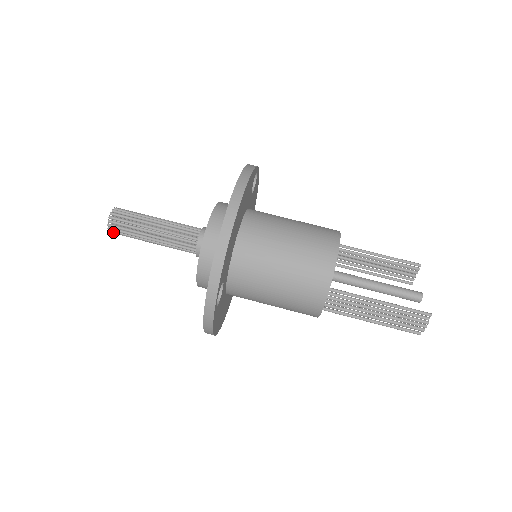
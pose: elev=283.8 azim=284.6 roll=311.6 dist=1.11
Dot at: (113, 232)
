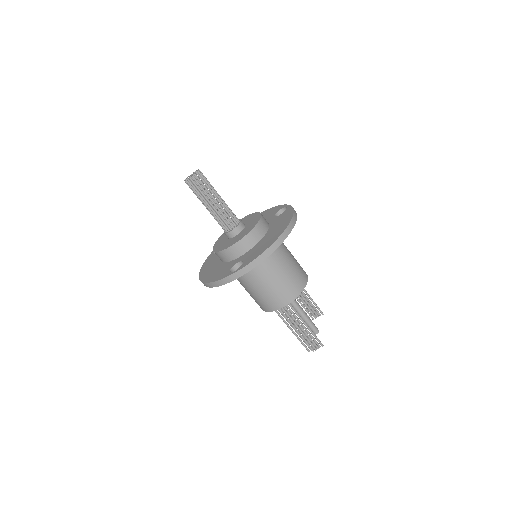
Dot at: (188, 183)
